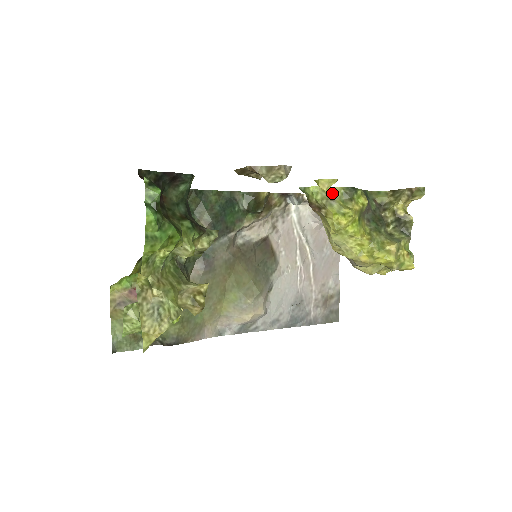
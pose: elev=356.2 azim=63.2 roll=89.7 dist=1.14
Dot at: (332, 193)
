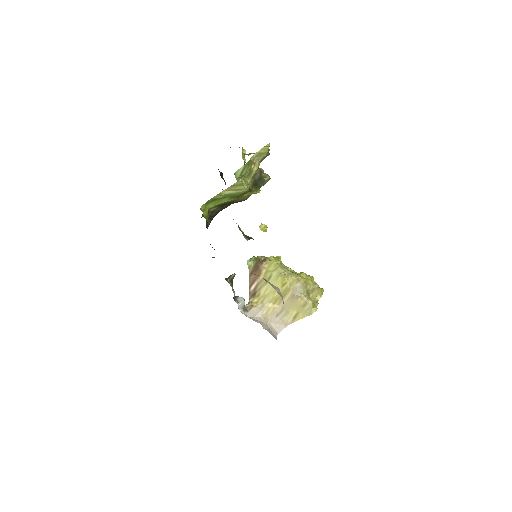
Dot at: occluded
